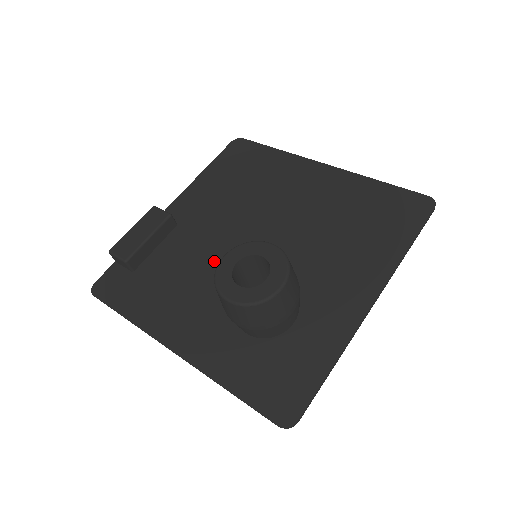
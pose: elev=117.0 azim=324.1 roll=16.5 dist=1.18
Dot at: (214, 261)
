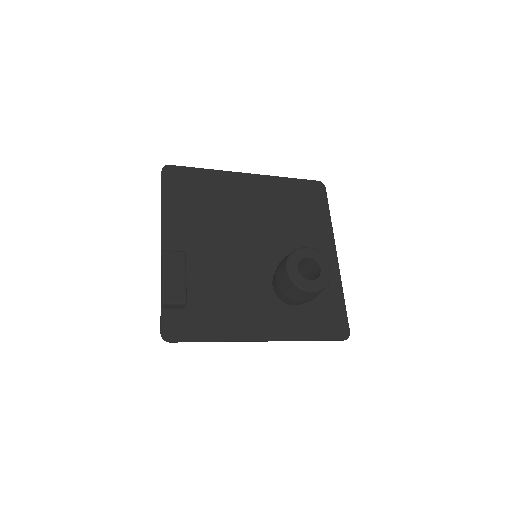
Dot at: (237, 272)
